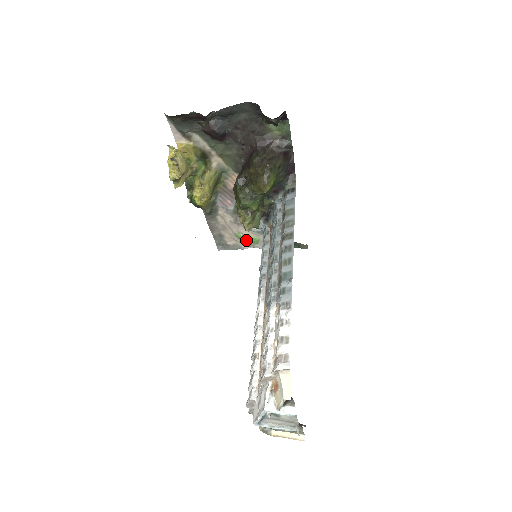
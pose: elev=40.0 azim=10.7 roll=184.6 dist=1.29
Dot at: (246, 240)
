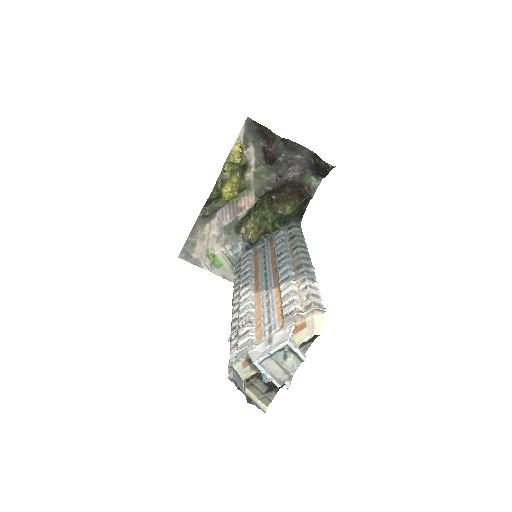
Dot at: (212, 259)
